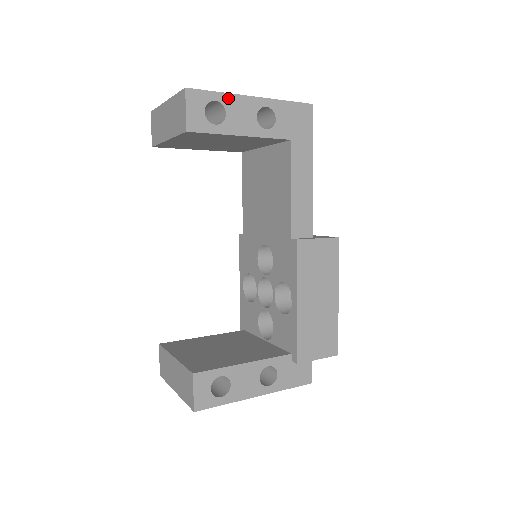
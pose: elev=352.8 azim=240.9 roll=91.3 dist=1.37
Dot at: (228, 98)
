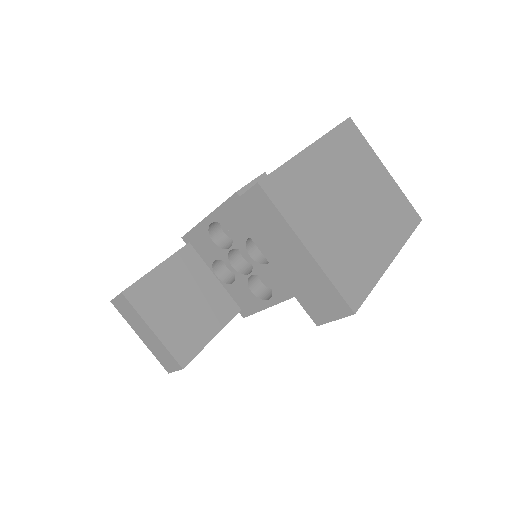
Dot at: occluded
